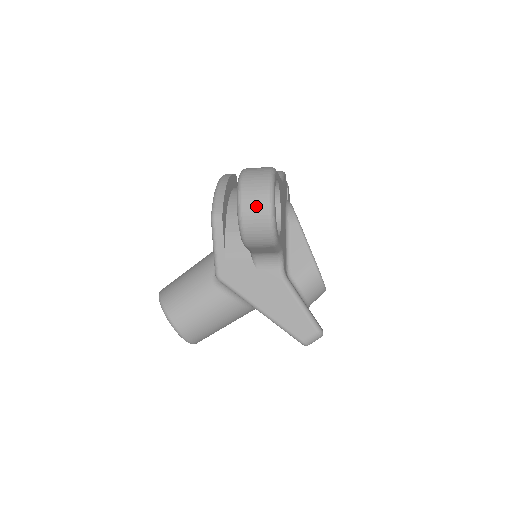
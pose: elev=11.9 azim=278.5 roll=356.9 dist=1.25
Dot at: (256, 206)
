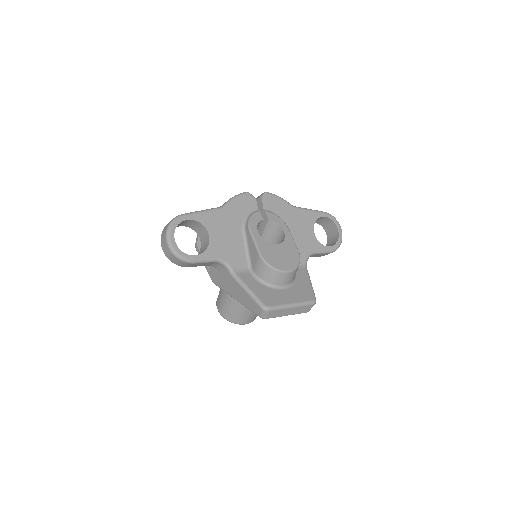
Dot at: (165, 247)
